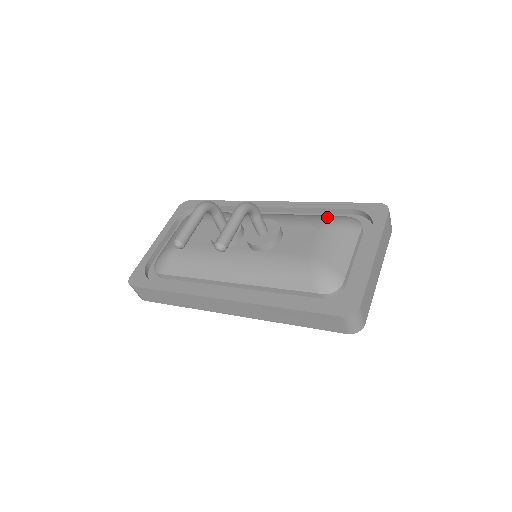
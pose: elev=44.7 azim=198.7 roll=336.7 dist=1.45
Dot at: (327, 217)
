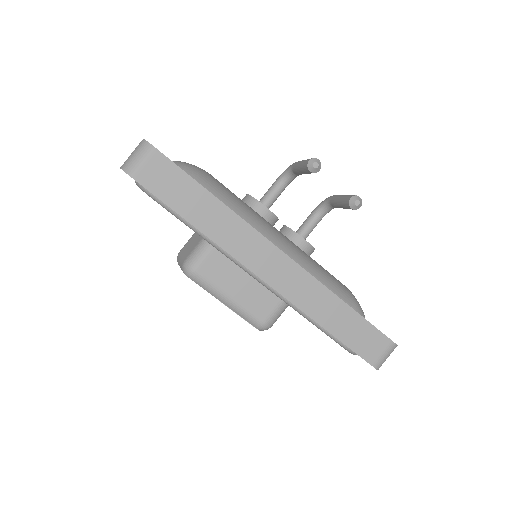
Dot at: occluded
